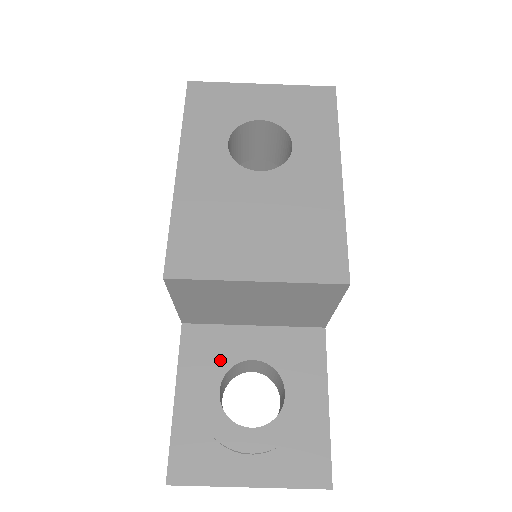
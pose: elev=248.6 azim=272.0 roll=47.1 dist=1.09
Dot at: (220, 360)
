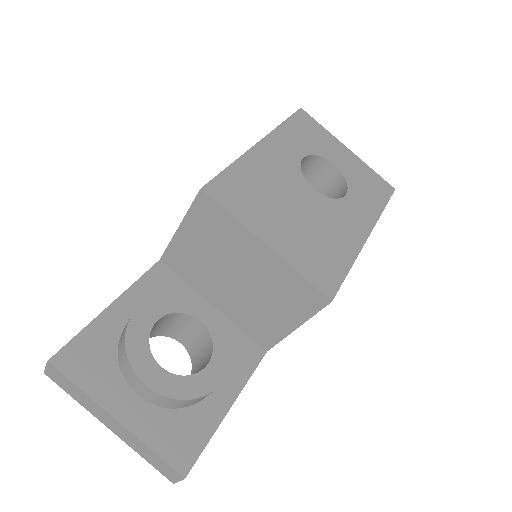
Dot at: (175, 300)
